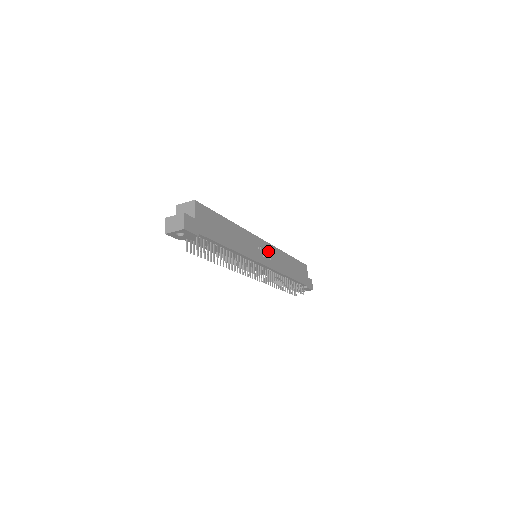
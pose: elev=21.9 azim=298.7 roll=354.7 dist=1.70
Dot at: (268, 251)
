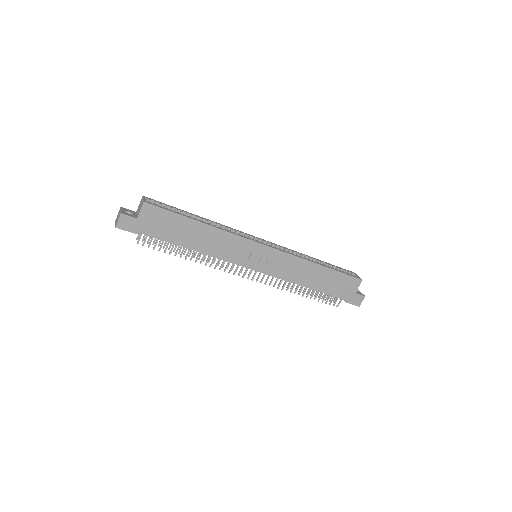
Dot at: (271, 257)
